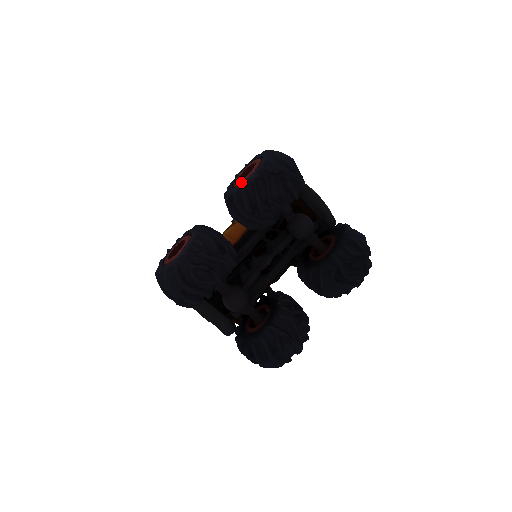
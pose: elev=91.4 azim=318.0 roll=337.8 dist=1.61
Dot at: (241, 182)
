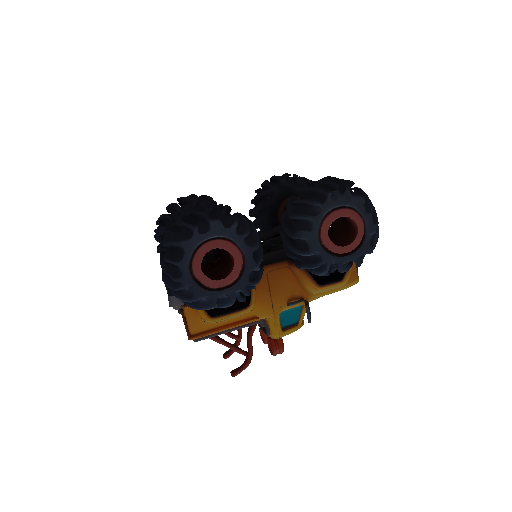
Dot at: occluded
